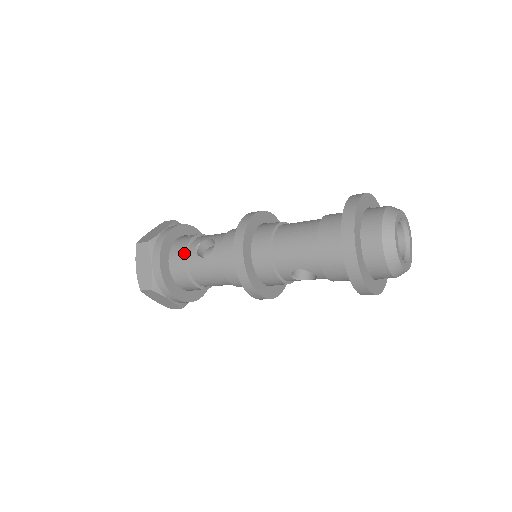
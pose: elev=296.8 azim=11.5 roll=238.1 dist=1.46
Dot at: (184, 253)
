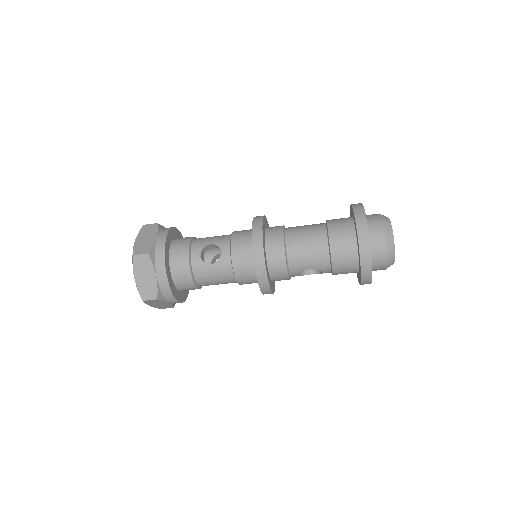
Dot at: (188, 260)
